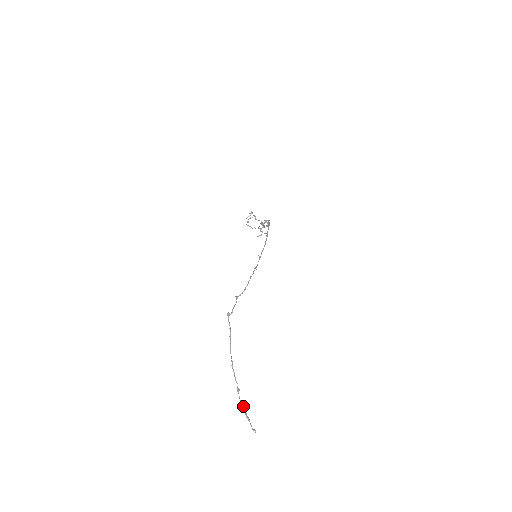
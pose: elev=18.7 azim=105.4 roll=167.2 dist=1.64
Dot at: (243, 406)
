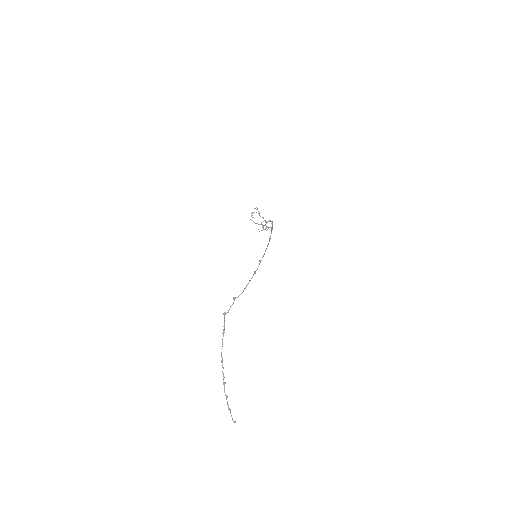
Dot at: occluded
